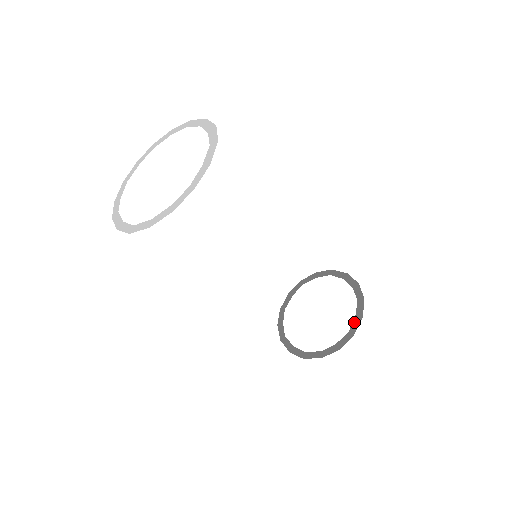
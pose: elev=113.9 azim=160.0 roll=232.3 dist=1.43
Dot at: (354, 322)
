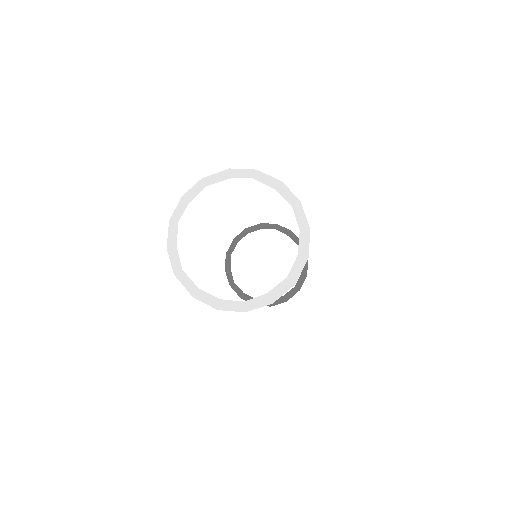
Dot at: (279, 299)
